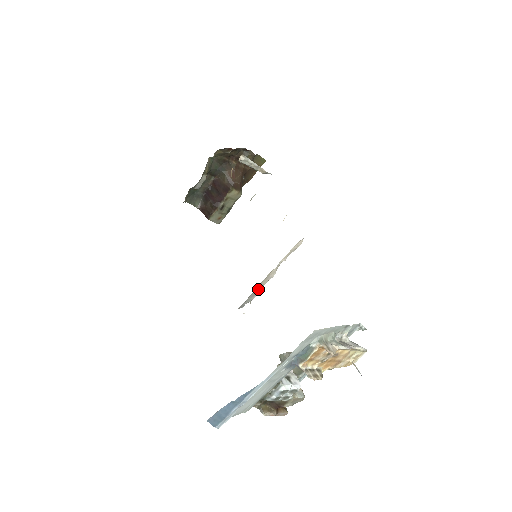
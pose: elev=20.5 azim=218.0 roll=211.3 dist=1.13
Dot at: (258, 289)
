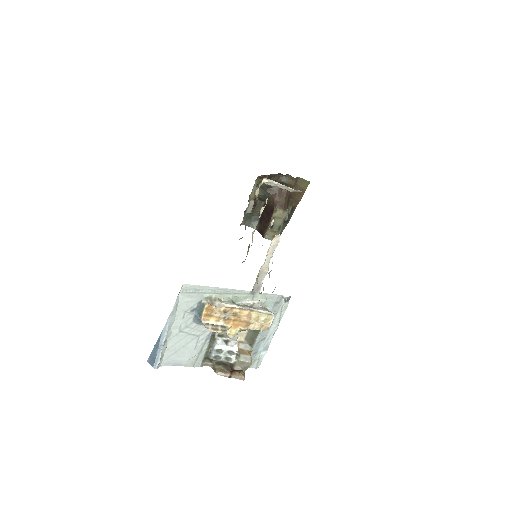
Dot at: (259, 284)
